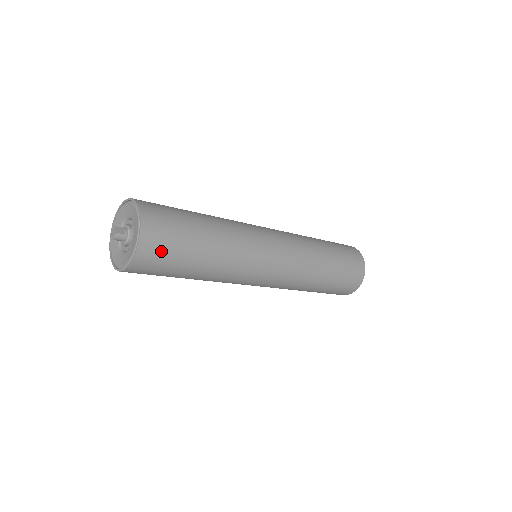
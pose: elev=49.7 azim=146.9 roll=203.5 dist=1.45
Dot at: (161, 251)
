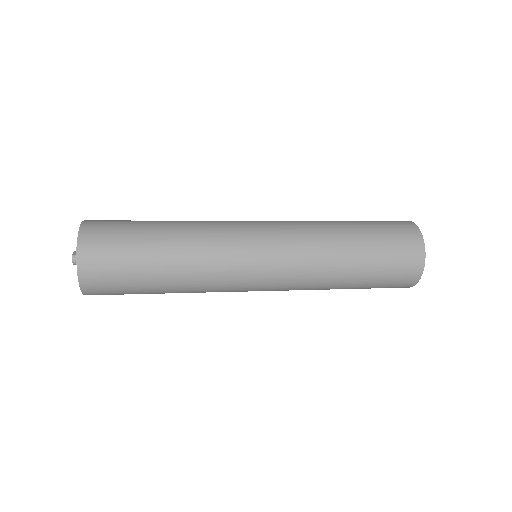
Dot at: (105, 254)
